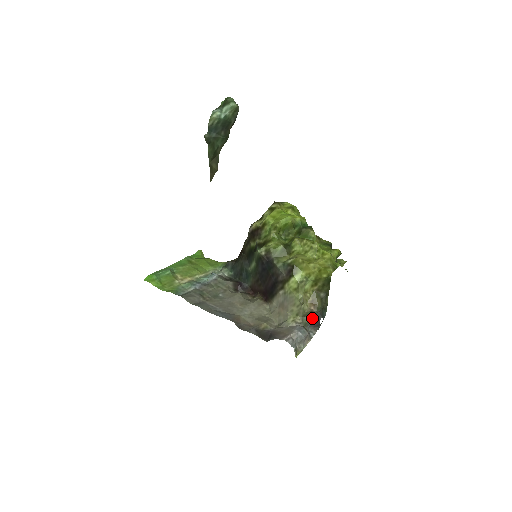
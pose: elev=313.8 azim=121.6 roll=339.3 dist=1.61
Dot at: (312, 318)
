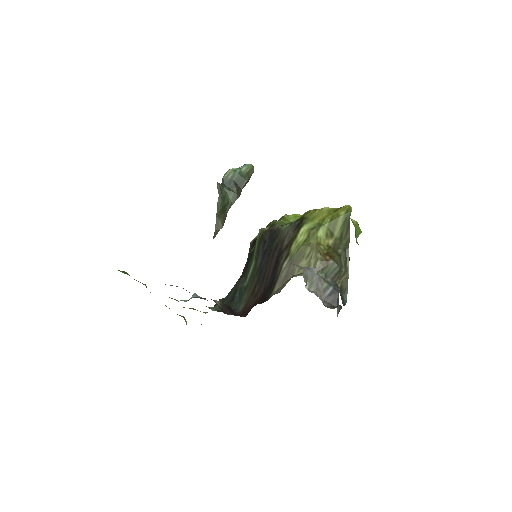
Dot at: (327, 281)
